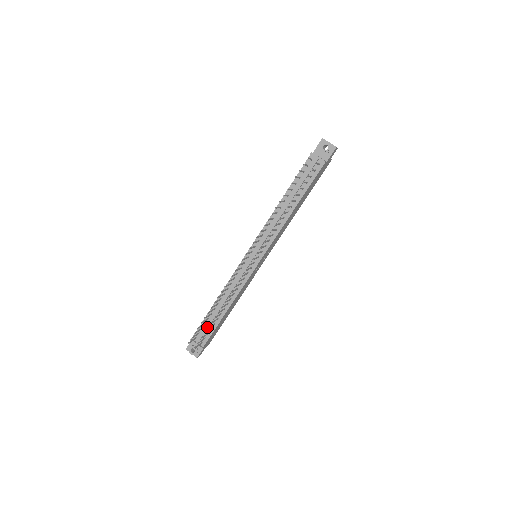
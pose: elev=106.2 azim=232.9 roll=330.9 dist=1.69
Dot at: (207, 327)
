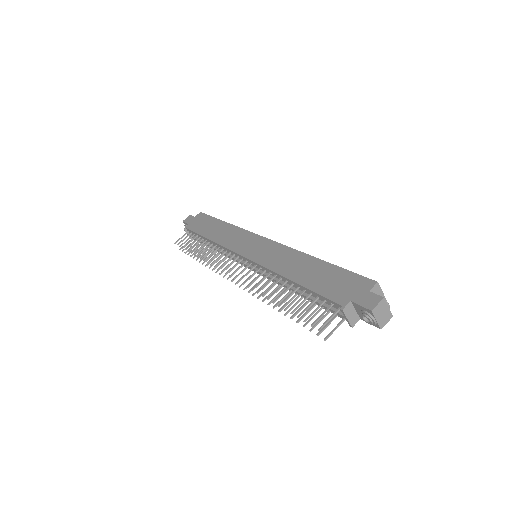
Dot at: (198, 240)
